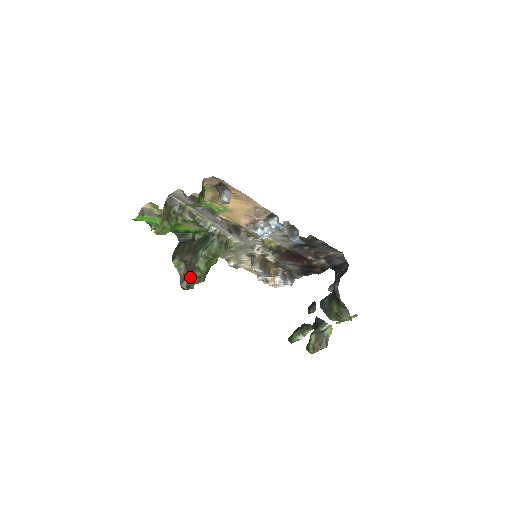
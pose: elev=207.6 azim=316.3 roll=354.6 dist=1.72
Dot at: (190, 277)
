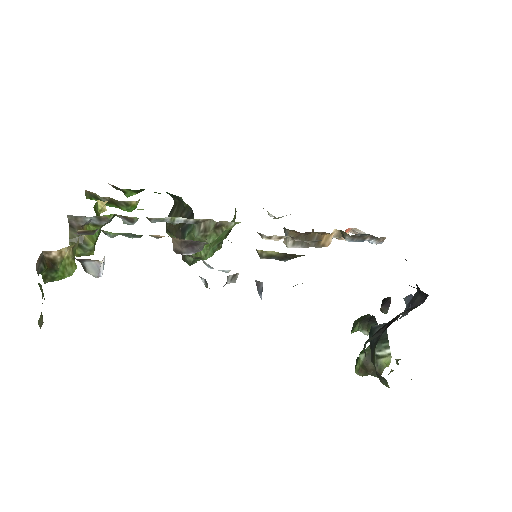
Dot at: (189, 255)
